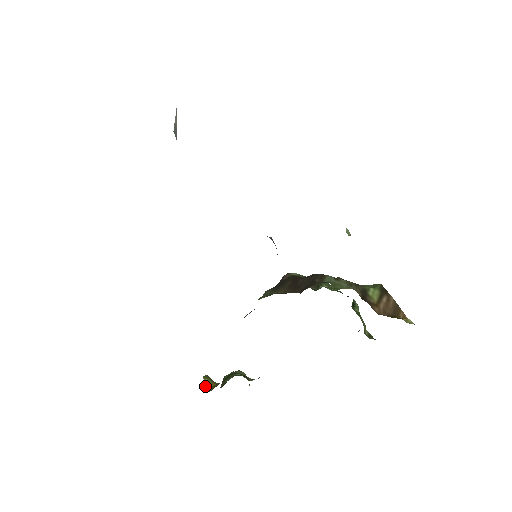
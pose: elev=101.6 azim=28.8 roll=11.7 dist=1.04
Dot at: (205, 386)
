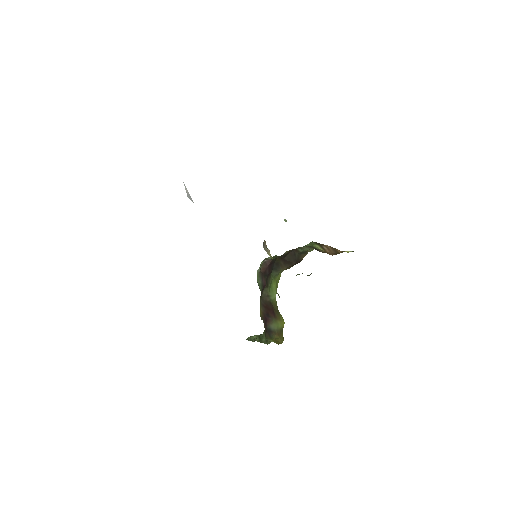
Dot at: occluded
